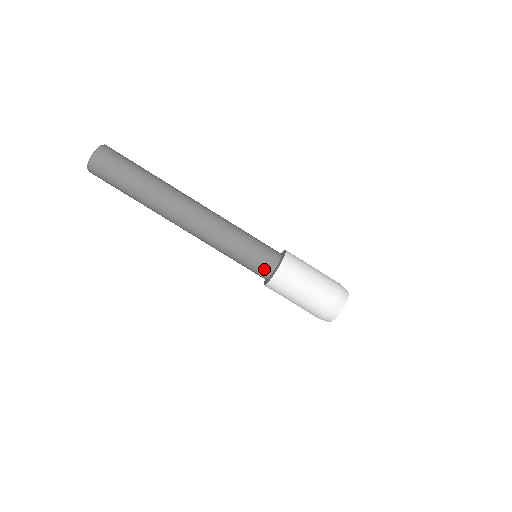
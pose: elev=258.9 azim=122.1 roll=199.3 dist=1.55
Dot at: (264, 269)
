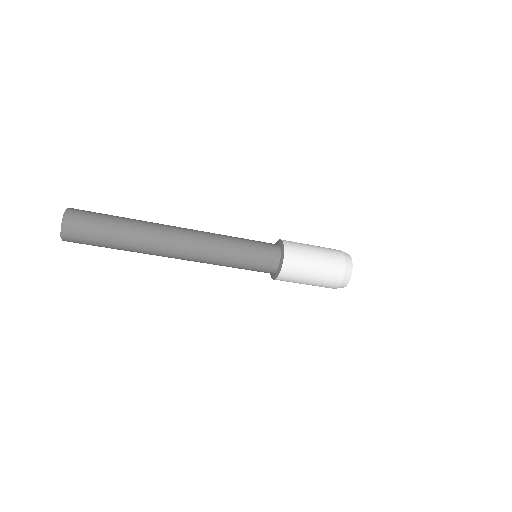
Dot at: occluded
